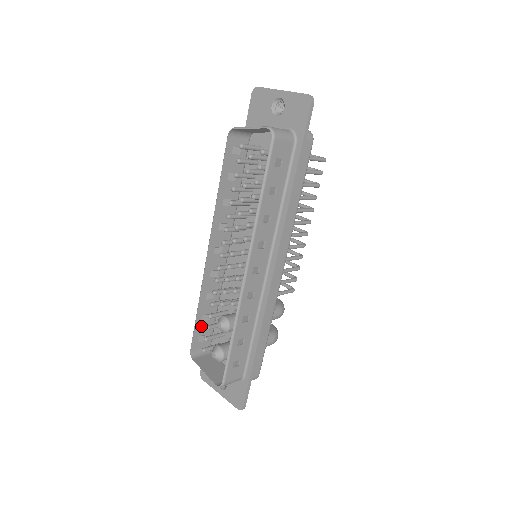
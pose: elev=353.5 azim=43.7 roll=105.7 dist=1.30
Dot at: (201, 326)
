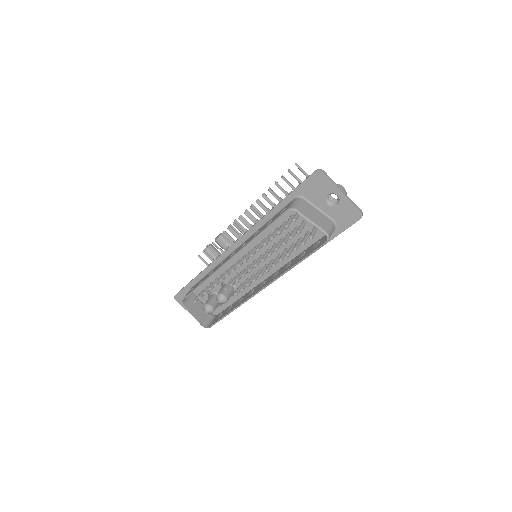
Dot at: occluded
